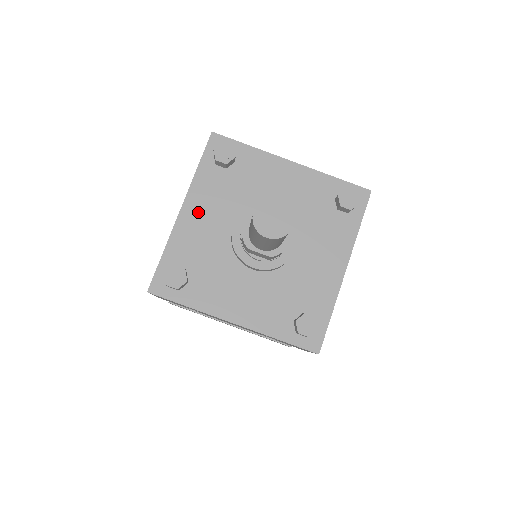
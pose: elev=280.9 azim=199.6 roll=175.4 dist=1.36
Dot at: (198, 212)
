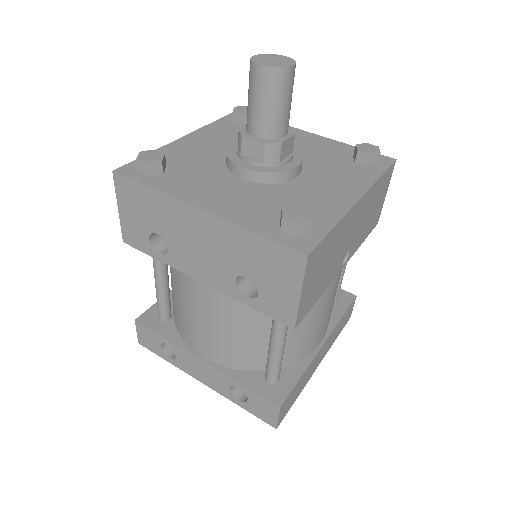
Dot at: (201, 140)
